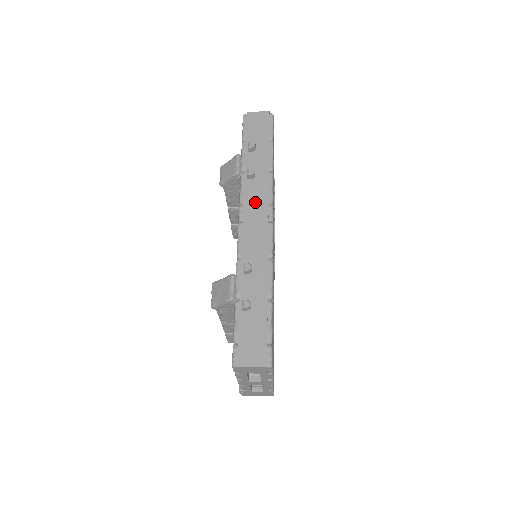
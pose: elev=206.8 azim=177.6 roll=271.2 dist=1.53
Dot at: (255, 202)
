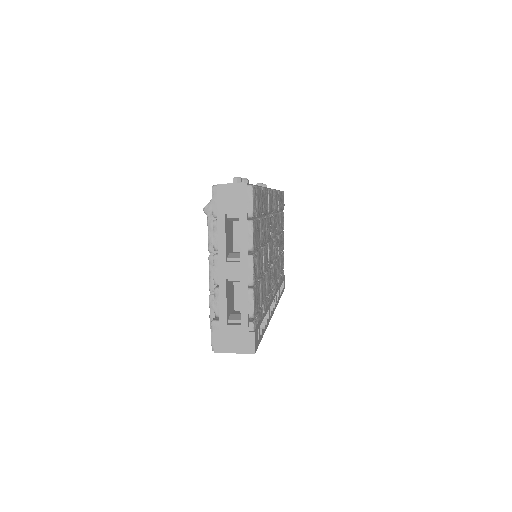
Dot at: occluded
